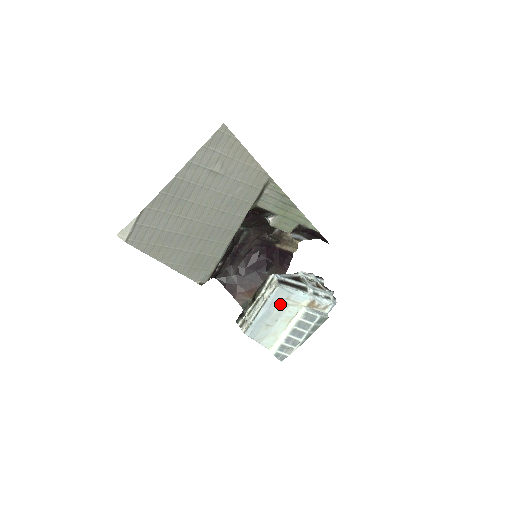
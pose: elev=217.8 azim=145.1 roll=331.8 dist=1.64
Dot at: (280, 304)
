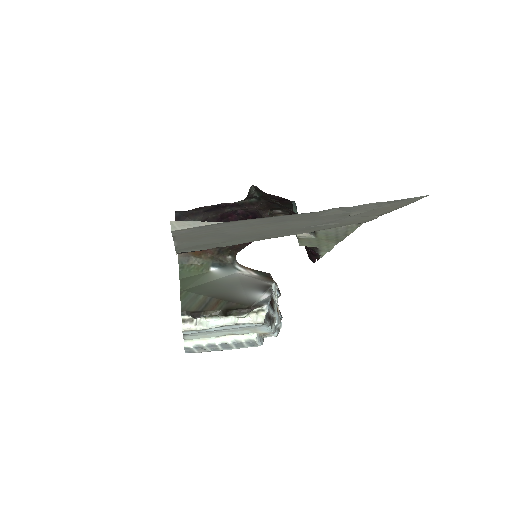
Dot at: occluded
